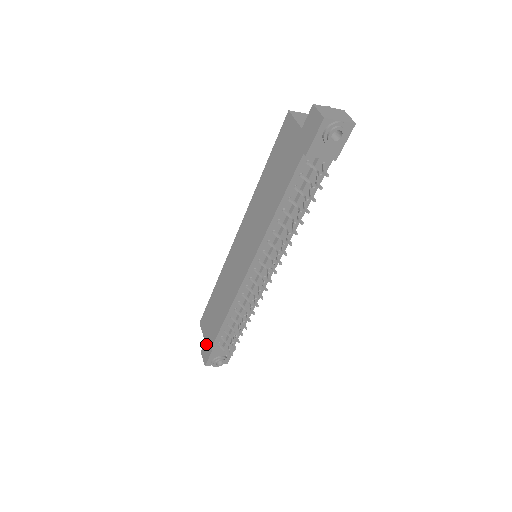
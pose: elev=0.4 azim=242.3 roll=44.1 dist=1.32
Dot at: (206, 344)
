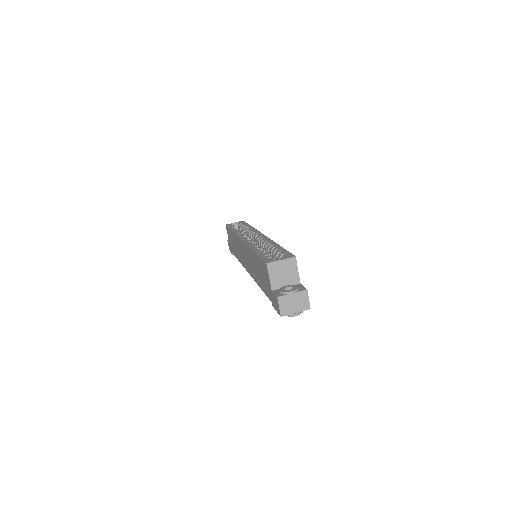
Dot at: (229, 244)
